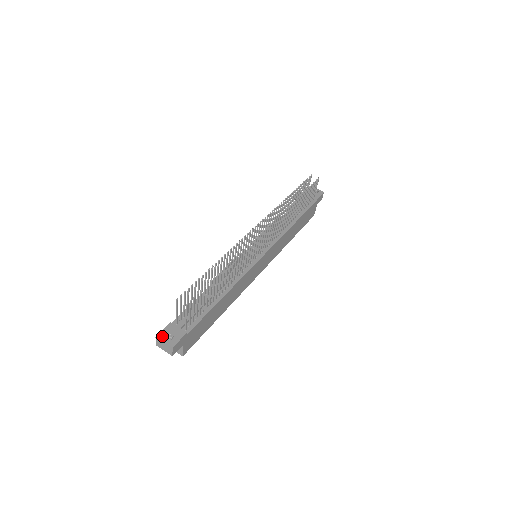
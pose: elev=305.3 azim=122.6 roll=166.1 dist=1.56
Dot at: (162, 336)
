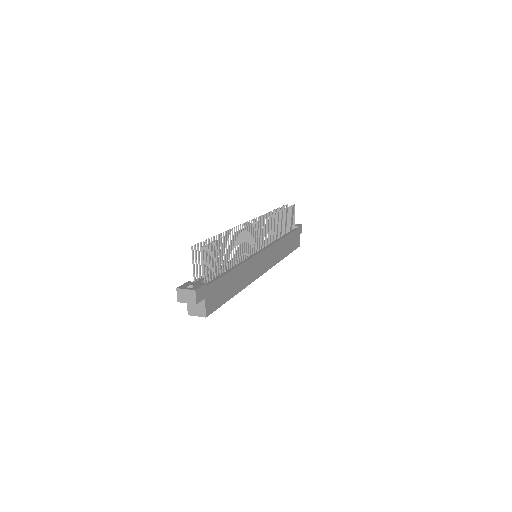
Dot at: (183, 287)
